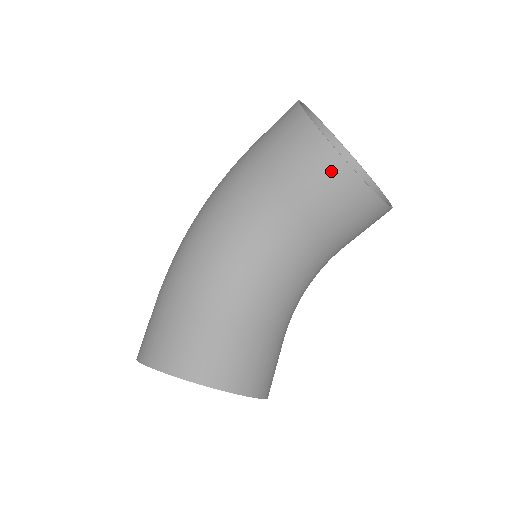
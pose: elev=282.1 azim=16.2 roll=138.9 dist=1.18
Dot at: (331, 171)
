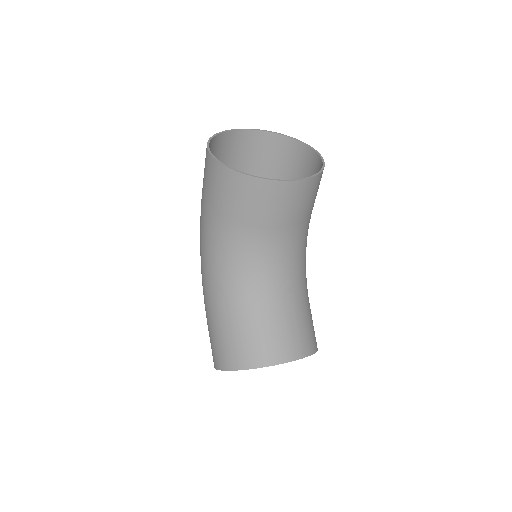
Dot at: (243, 186)
